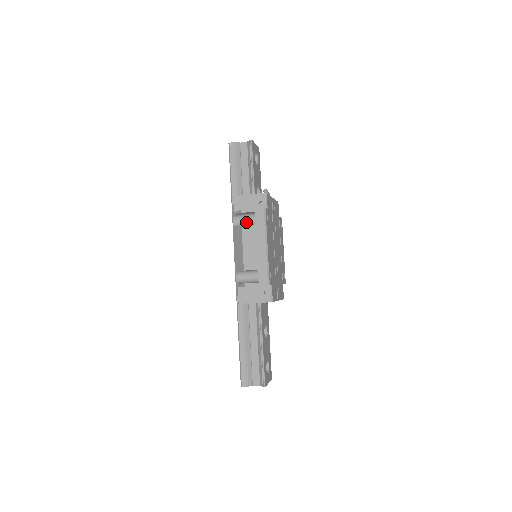
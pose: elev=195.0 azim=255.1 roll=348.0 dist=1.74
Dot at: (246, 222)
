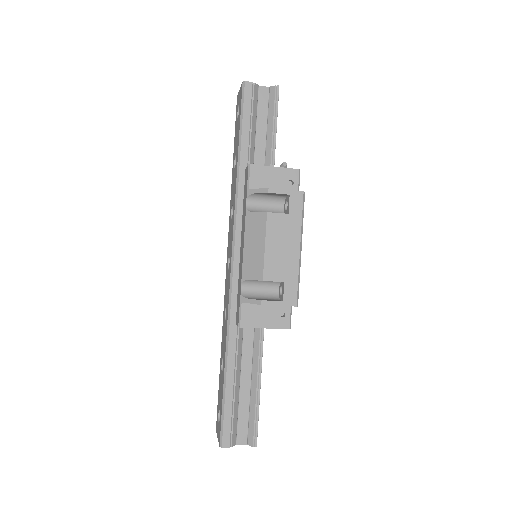
Dot at: (265, 207)
